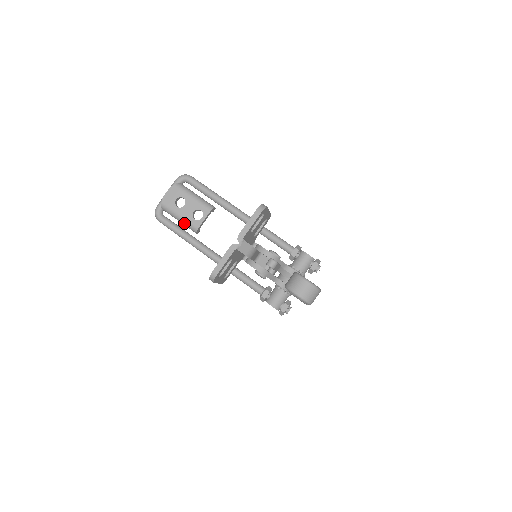
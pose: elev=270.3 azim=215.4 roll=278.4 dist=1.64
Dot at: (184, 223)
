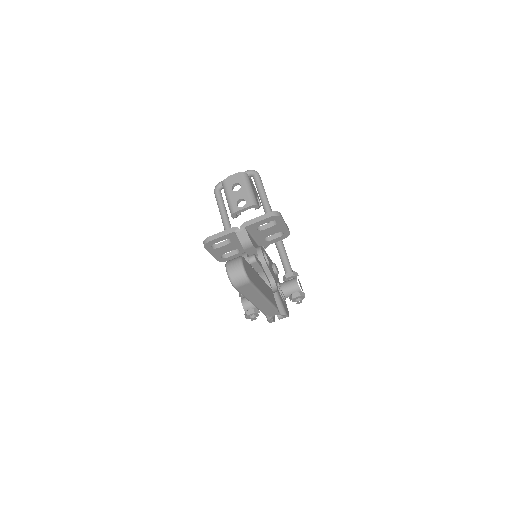
Dot at: (228, 203)
